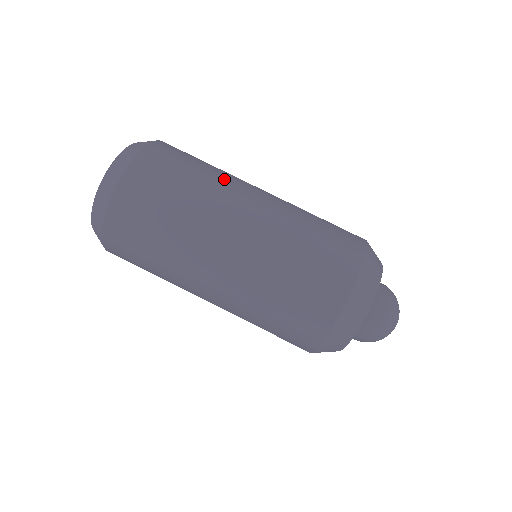
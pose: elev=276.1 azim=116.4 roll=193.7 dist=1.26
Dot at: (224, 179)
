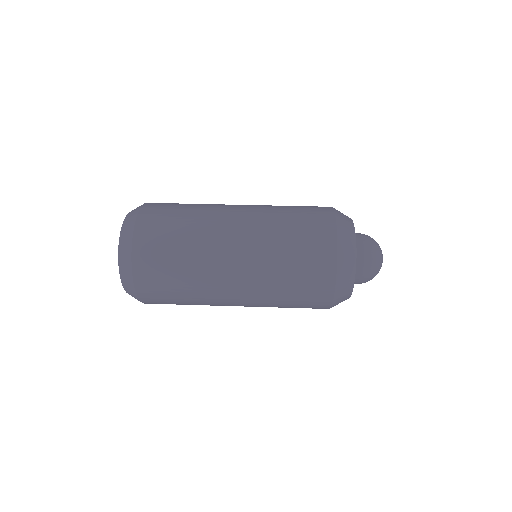
Dot at: occluded
